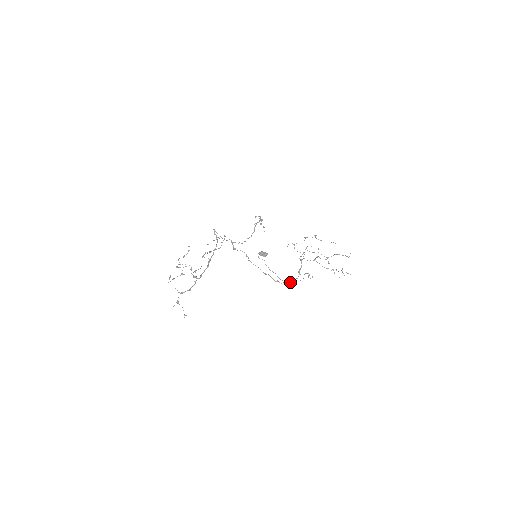
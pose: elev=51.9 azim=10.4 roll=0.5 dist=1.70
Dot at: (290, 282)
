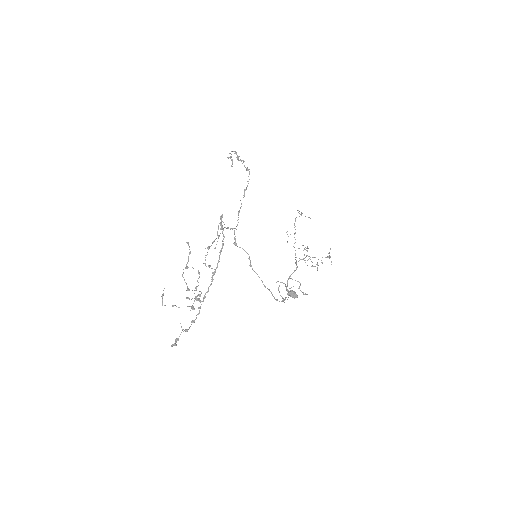
Dot at: occluded
